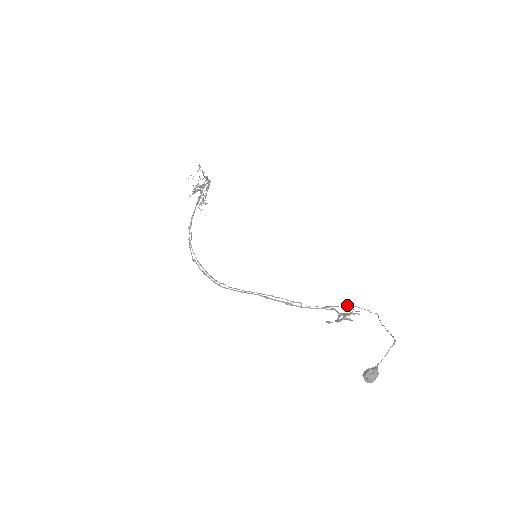
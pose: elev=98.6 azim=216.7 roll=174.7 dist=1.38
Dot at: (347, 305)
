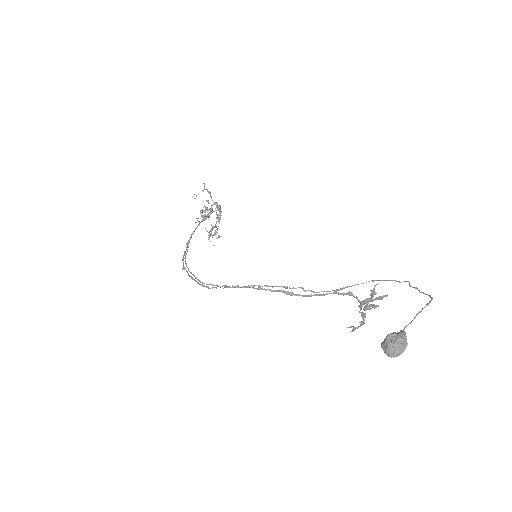
Dot at: (366, 282)
